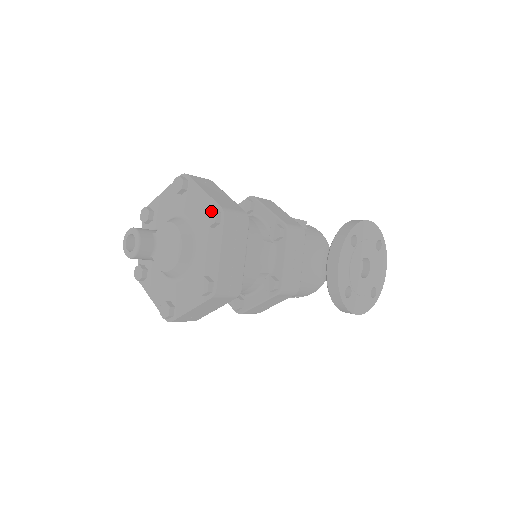
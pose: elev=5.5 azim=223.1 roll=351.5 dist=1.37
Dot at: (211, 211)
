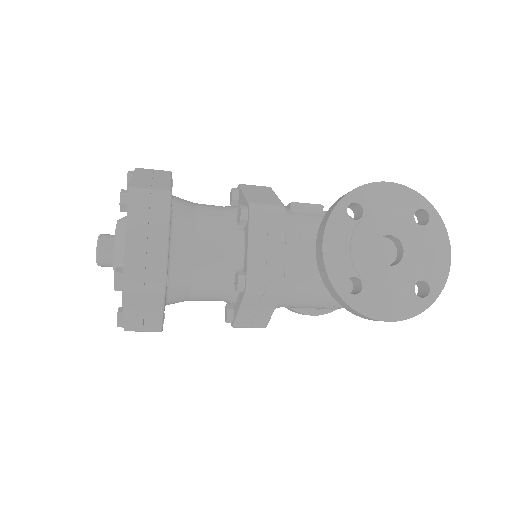
Dot at: (121, 193)
